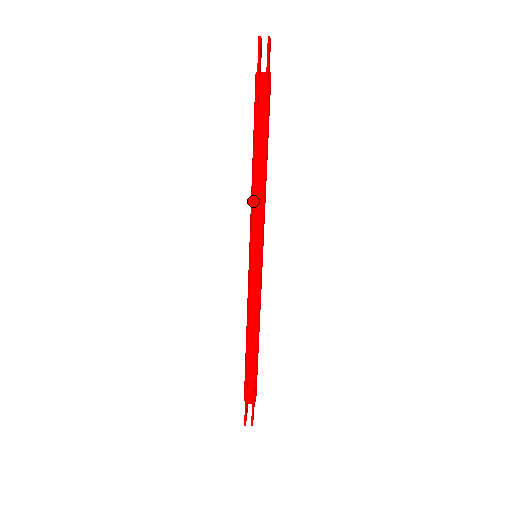
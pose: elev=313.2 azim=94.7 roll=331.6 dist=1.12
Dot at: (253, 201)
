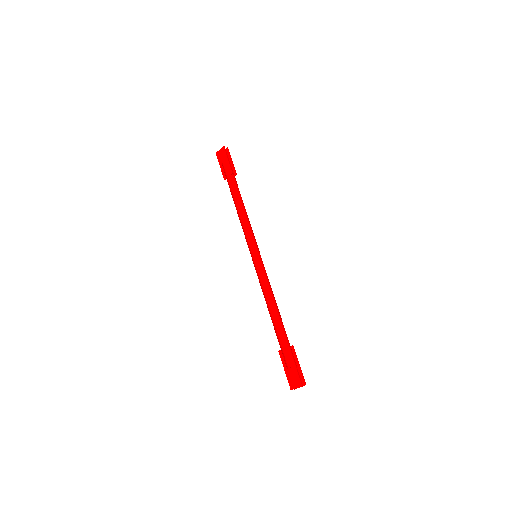
Dot at: (246, 221)
